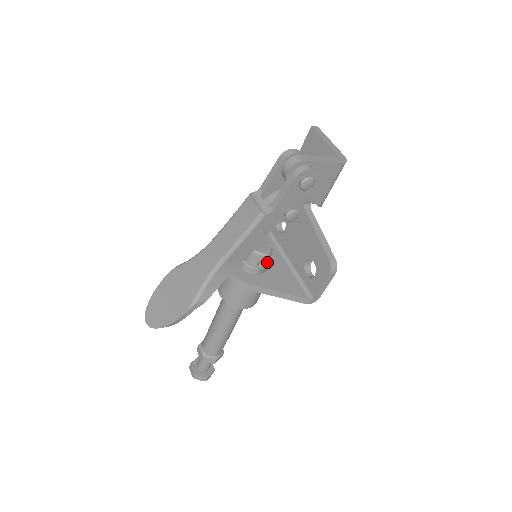
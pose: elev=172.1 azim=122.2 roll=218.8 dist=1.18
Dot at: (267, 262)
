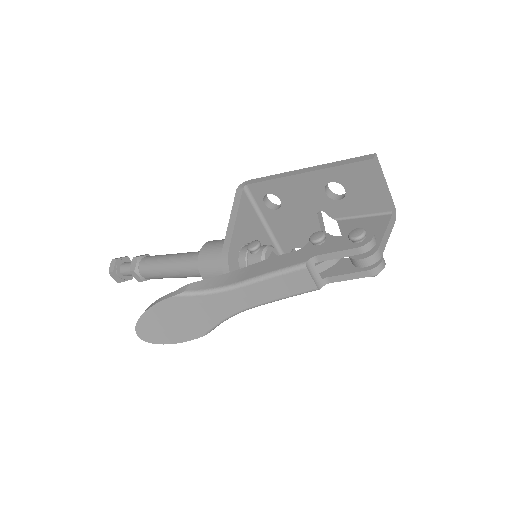
Dot at: occluded
